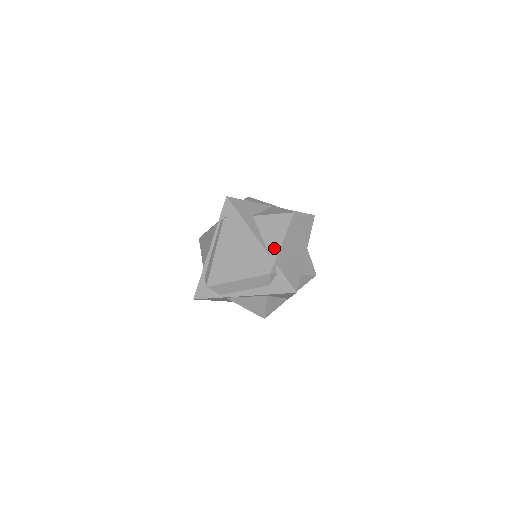
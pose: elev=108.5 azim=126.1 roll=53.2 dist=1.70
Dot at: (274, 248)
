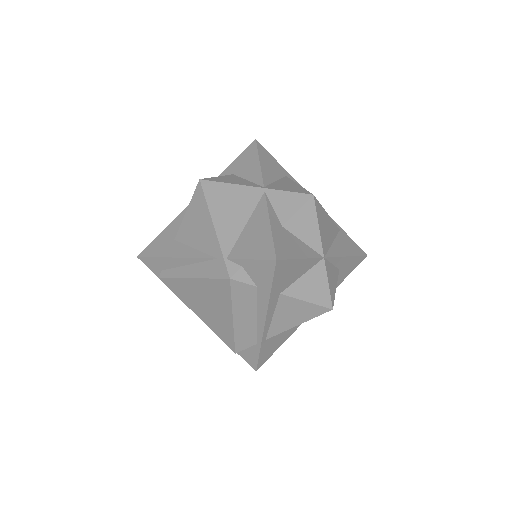
Dot at: (212, 244)
